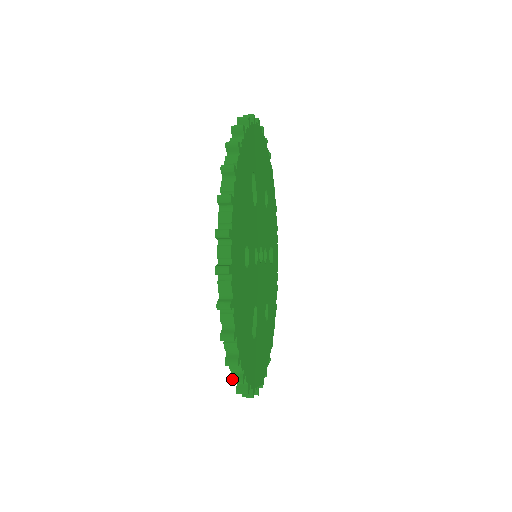
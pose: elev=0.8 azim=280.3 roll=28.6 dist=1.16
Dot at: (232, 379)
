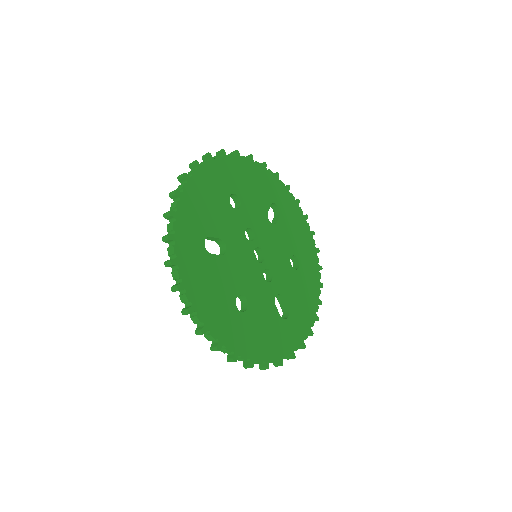
Dot at: (166, 212)
